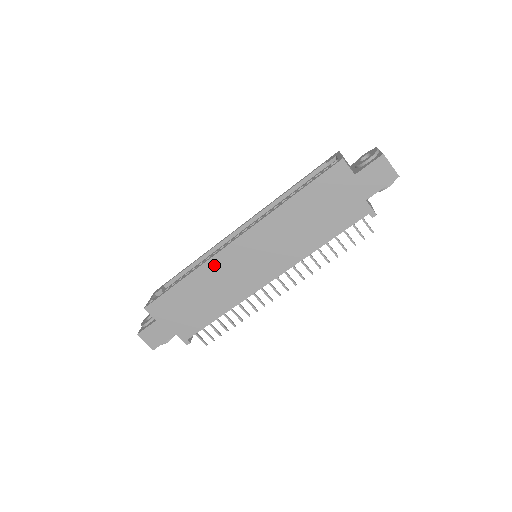
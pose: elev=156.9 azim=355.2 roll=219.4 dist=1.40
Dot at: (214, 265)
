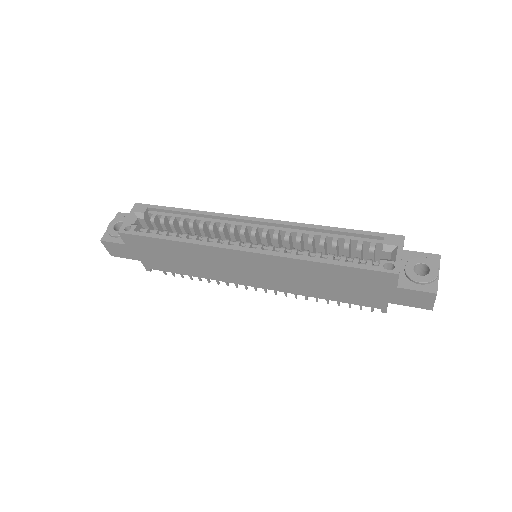
Dot at: (210, 251)
